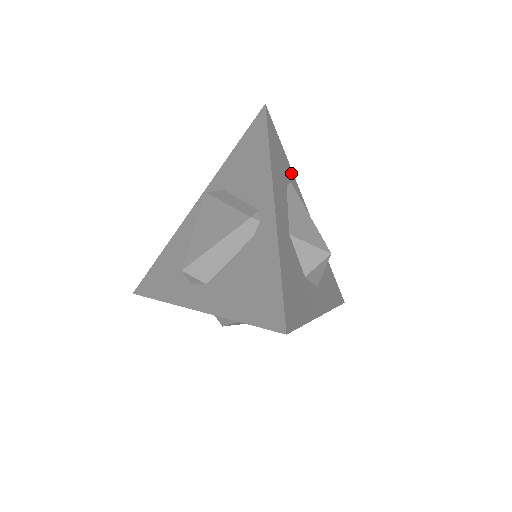
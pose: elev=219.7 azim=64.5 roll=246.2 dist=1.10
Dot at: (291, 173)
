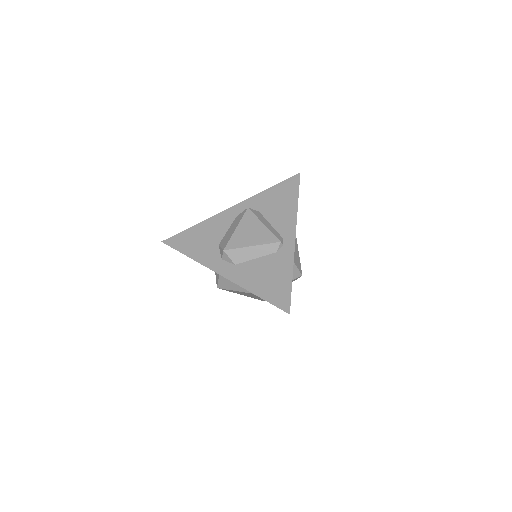
Dot at: occluded
